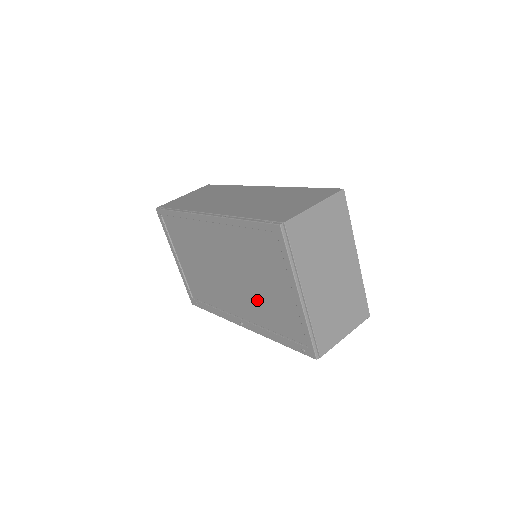
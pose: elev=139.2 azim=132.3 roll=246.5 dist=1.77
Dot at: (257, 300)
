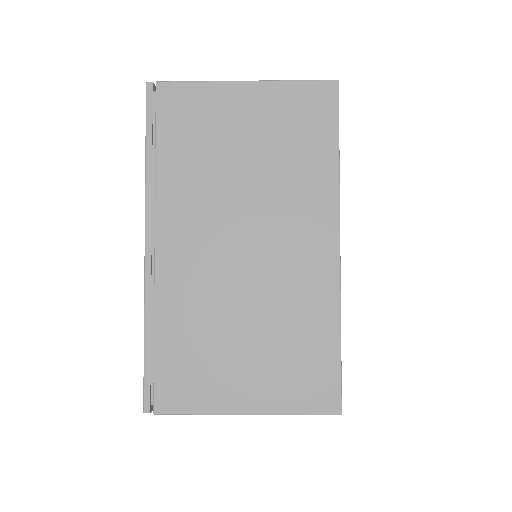
Dot at: occluded
